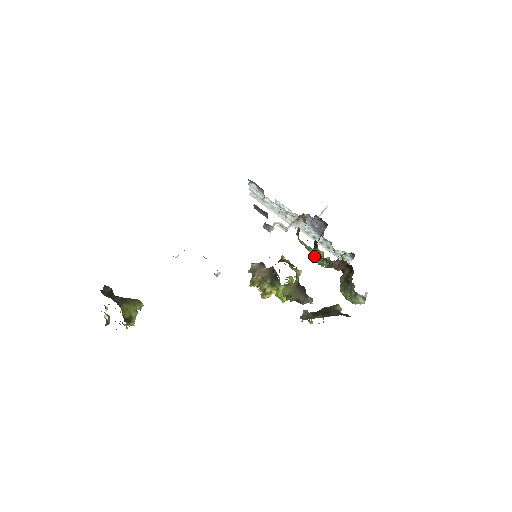
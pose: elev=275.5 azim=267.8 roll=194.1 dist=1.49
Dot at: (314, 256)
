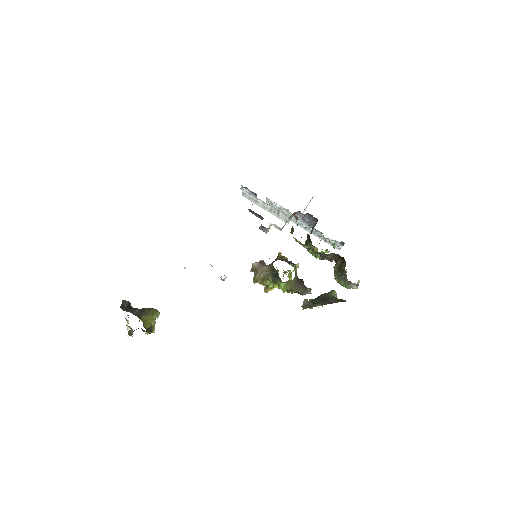
Dot at: (308, 249)
